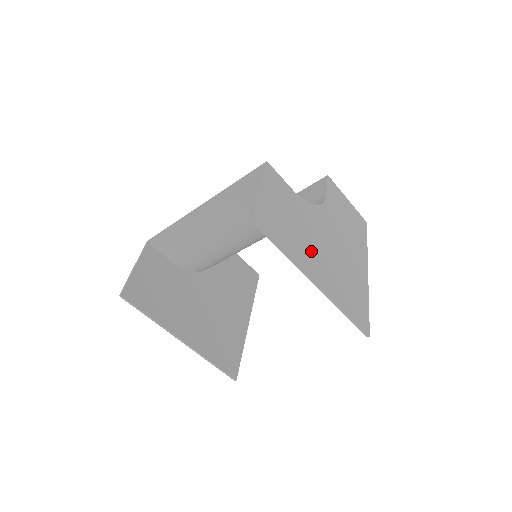
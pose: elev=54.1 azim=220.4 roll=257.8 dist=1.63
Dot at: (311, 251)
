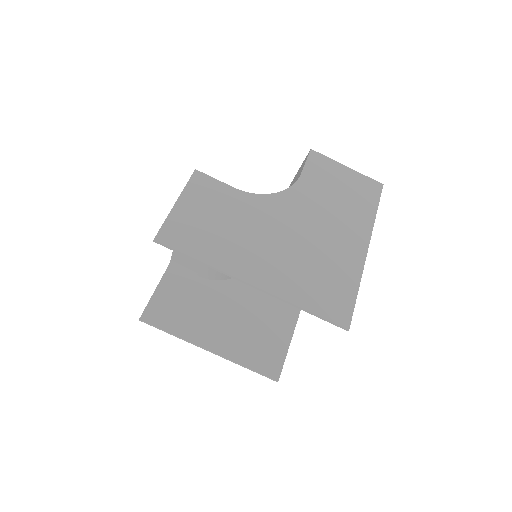
Dot at: (252, 250)
